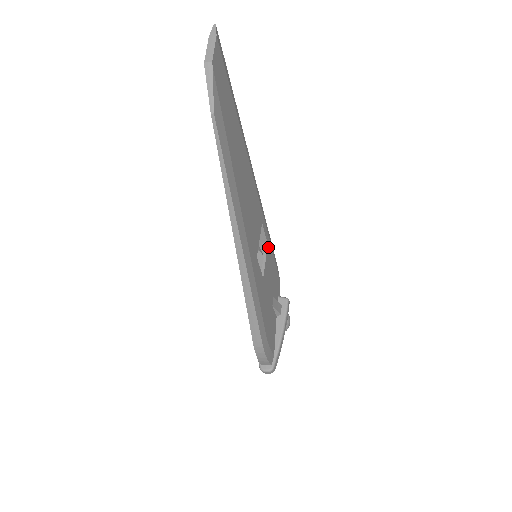
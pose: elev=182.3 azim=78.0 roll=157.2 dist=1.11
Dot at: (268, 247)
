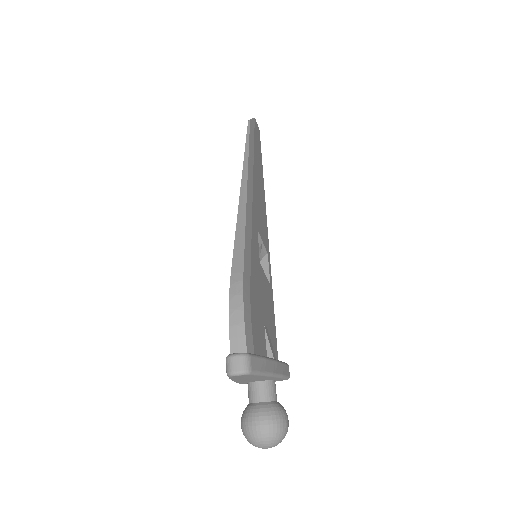
Dot at: (270, 289)
